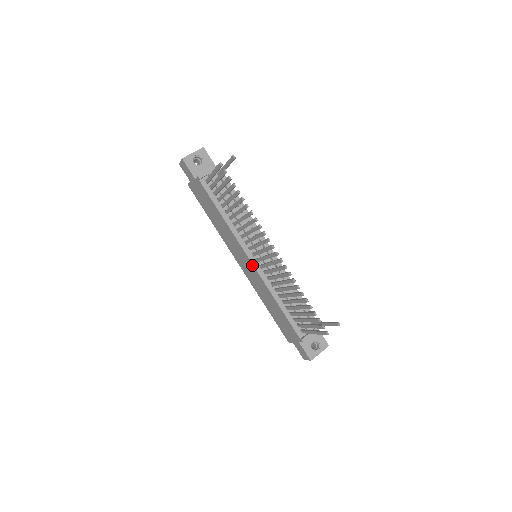
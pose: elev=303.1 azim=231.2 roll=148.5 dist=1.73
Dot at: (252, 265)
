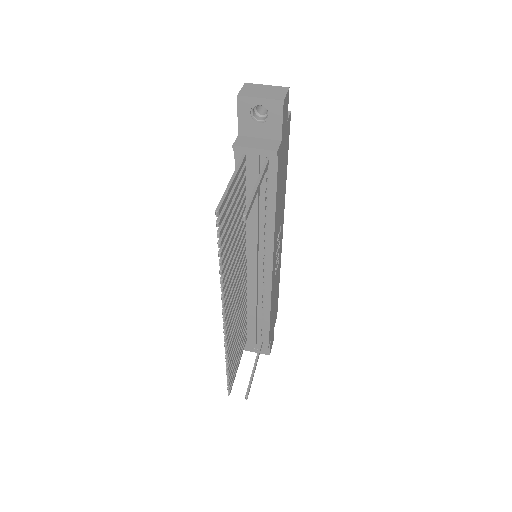
Dot at: occluded
